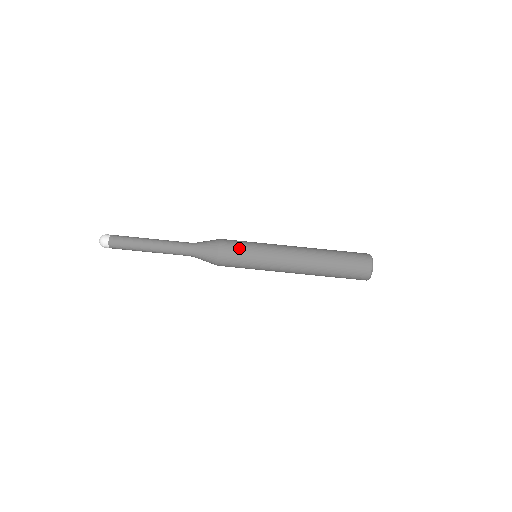
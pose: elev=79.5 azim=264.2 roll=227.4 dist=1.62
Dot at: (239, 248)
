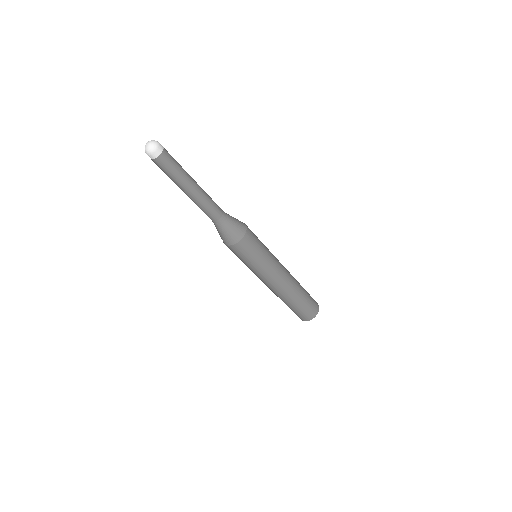
Dot at: (257, 247)
